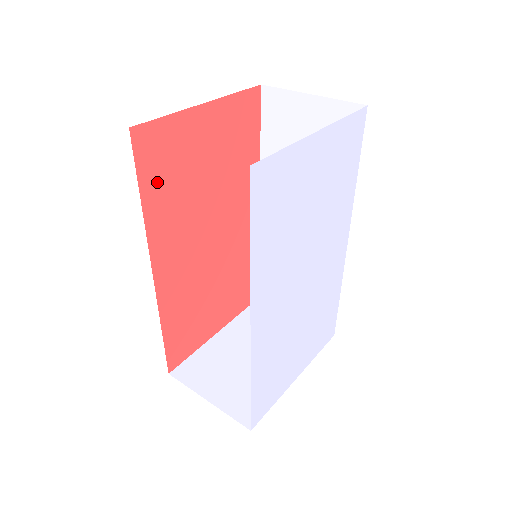
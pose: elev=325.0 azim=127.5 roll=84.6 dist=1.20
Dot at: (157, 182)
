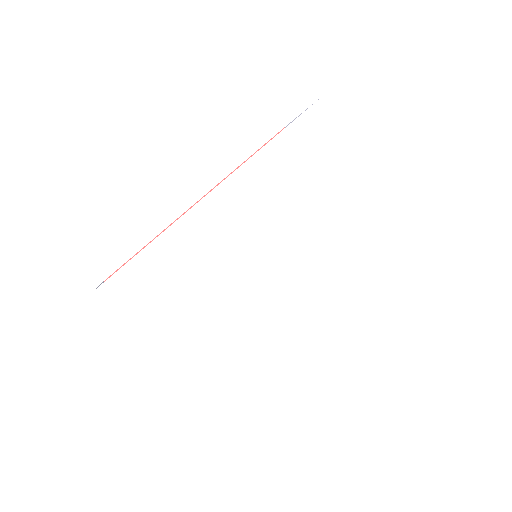
Dot at: occluded
